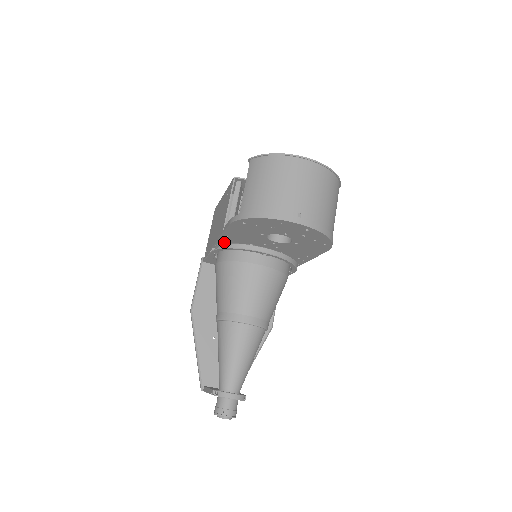
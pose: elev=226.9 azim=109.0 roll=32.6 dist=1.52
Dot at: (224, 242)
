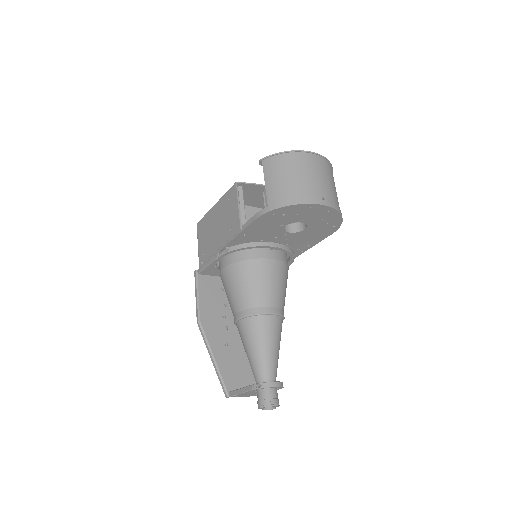
Dot at: (235, 244)
